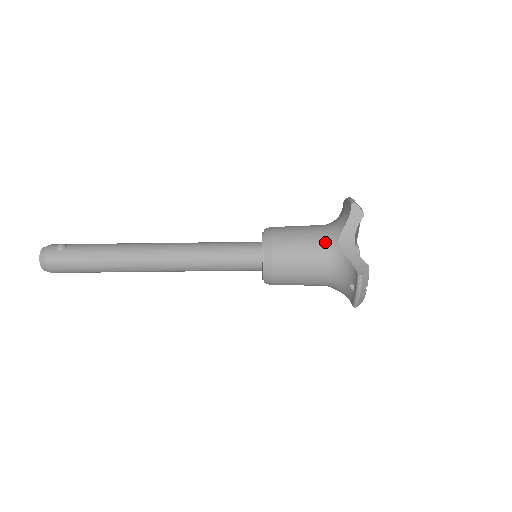
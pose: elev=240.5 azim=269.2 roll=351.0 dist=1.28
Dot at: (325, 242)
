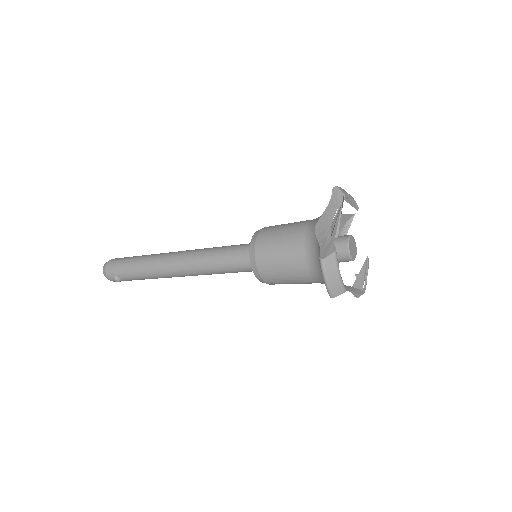
Dot at: occluded
